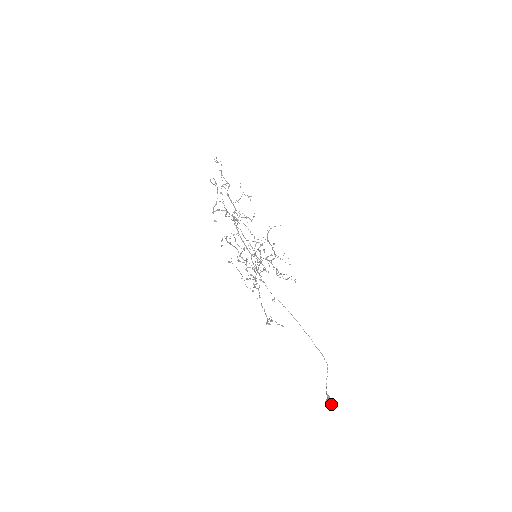
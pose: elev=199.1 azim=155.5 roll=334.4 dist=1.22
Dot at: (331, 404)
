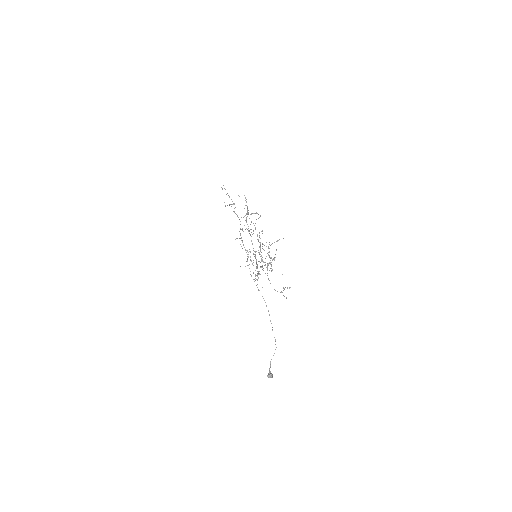
Dot at: (272, 377)
